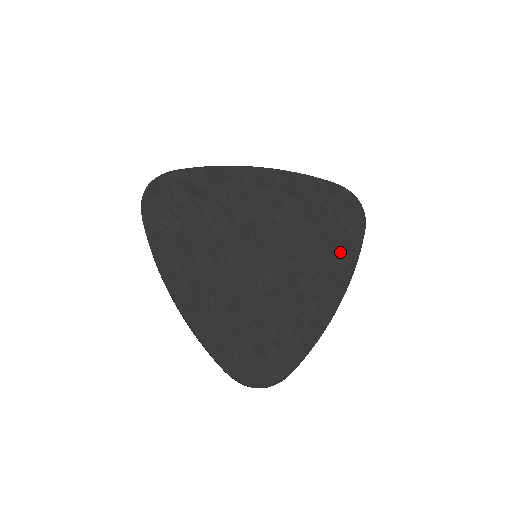
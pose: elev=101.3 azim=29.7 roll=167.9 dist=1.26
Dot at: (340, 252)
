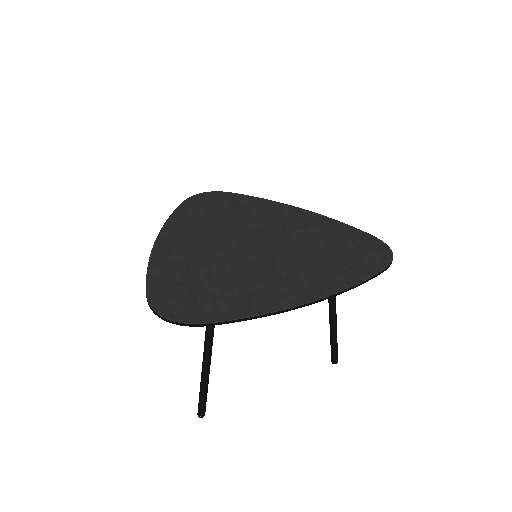
Dot at: (342, 271)
